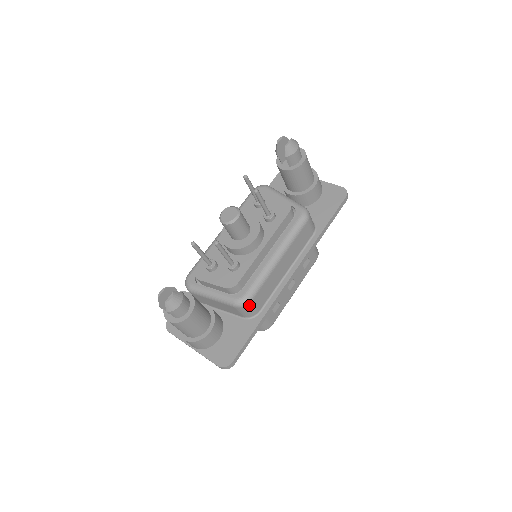
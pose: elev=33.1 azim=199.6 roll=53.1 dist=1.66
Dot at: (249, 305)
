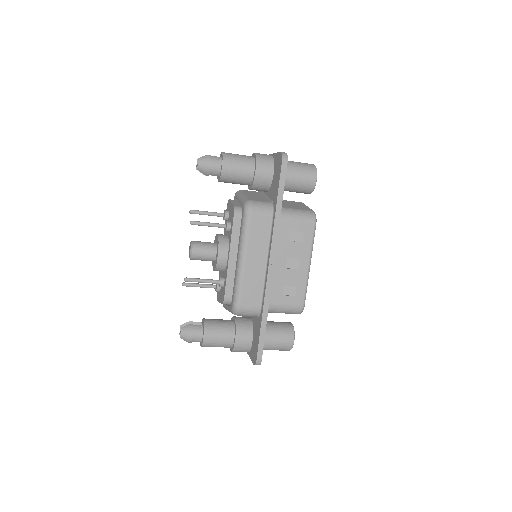
Dot at: (241, 310)
